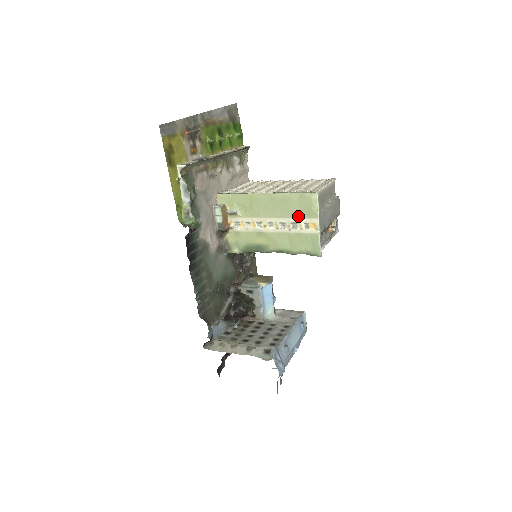
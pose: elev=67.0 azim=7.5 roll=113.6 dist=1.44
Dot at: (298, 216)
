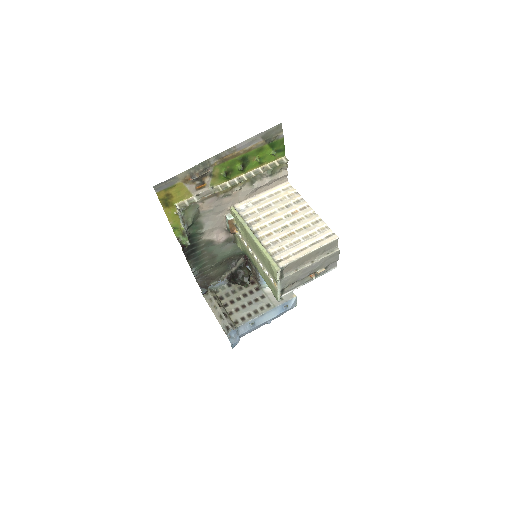
Dot at: (268, 270)
